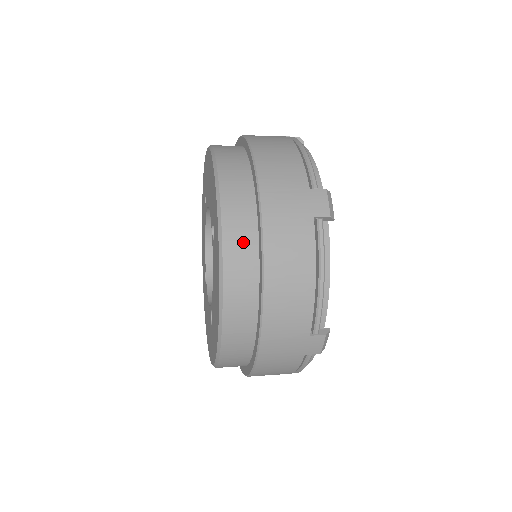
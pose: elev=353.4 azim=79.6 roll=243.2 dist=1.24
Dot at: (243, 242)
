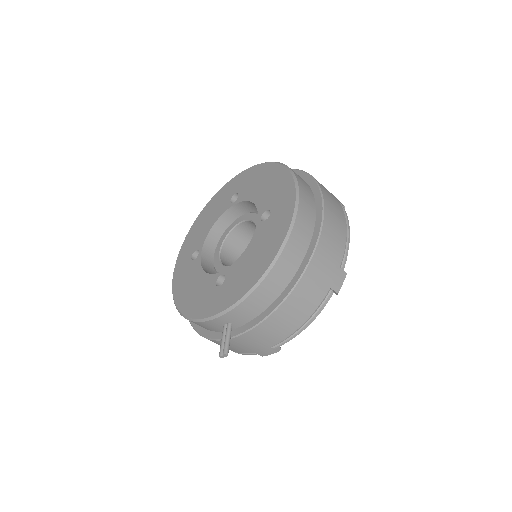
Dot at: occluded
